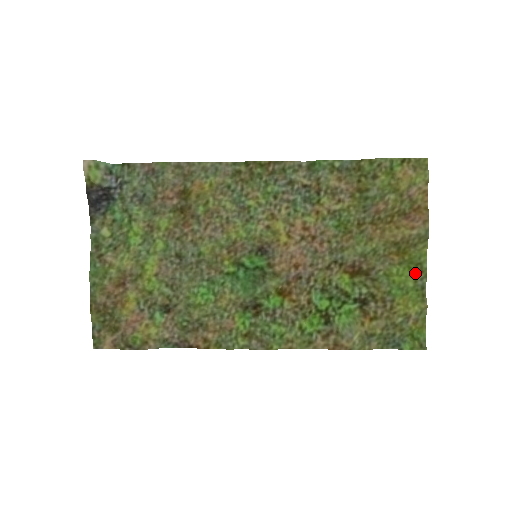
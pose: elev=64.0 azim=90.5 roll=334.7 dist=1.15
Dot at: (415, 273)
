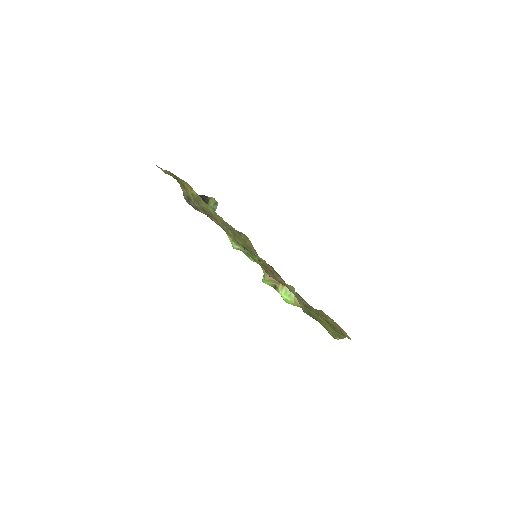
Dot at: occluded
